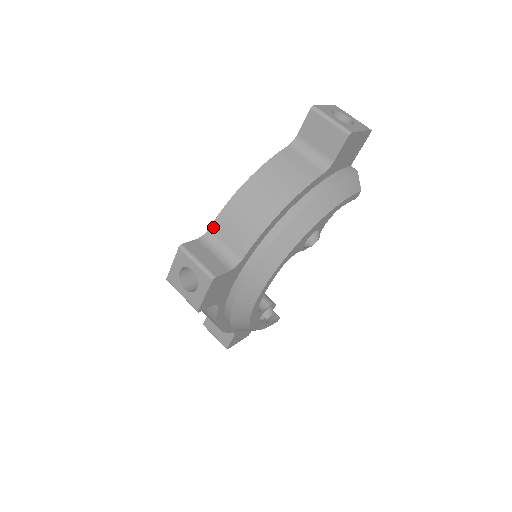
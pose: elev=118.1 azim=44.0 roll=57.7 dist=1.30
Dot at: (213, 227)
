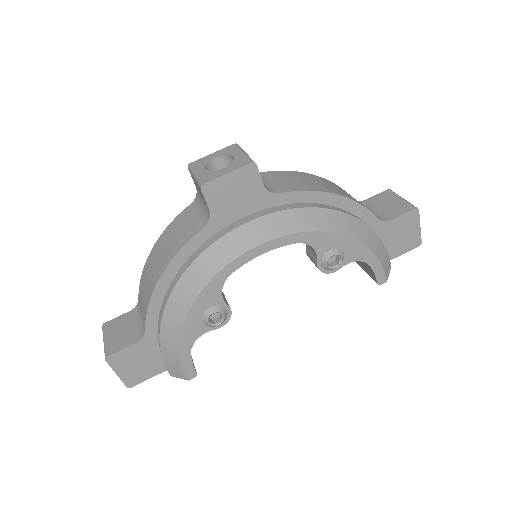
Dot at: (264, 173)
